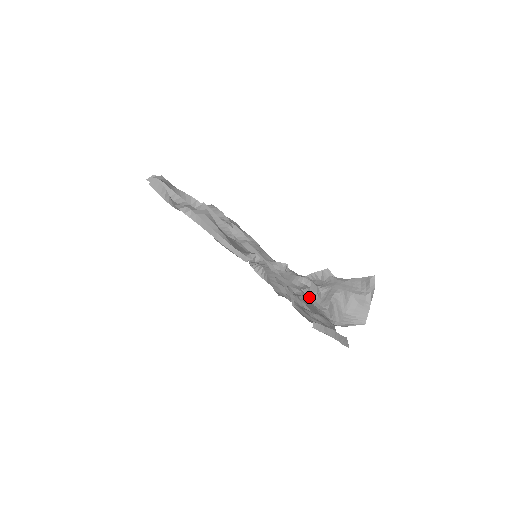
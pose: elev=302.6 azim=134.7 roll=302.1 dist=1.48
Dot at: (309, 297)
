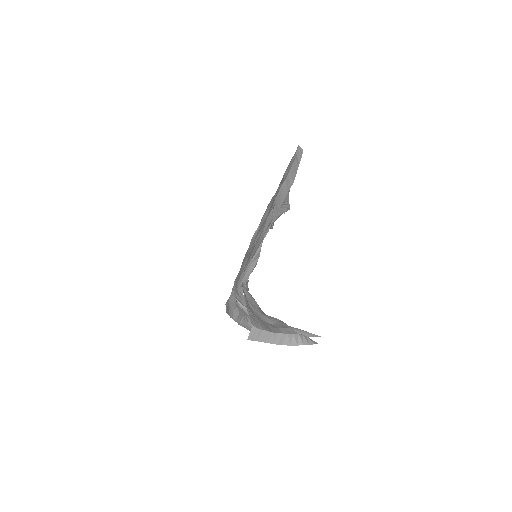
Dot at: occluded
